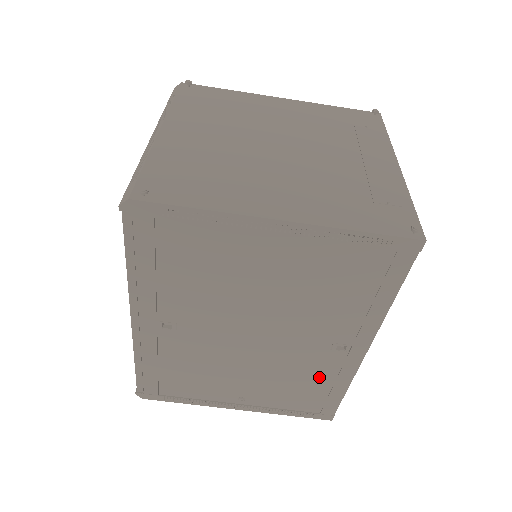
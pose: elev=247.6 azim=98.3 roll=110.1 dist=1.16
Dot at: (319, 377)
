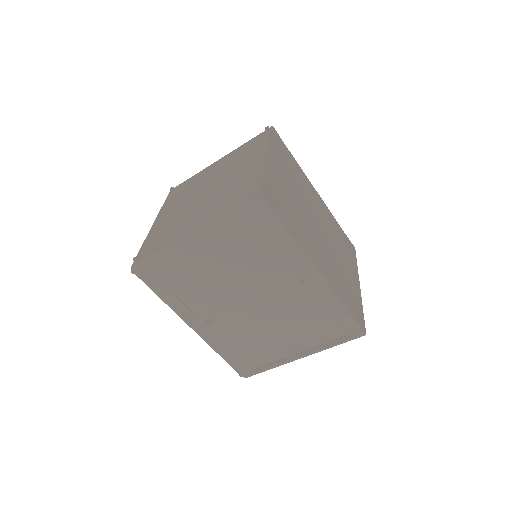
Dot at: (317, 307)
